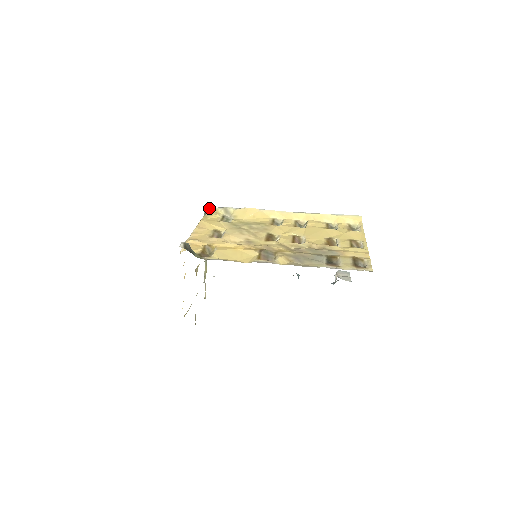
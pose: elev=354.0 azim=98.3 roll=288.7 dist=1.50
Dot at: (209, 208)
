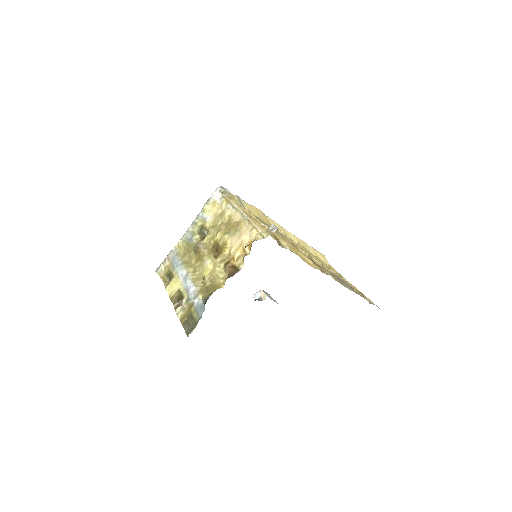
Dot at: (225, 189)
